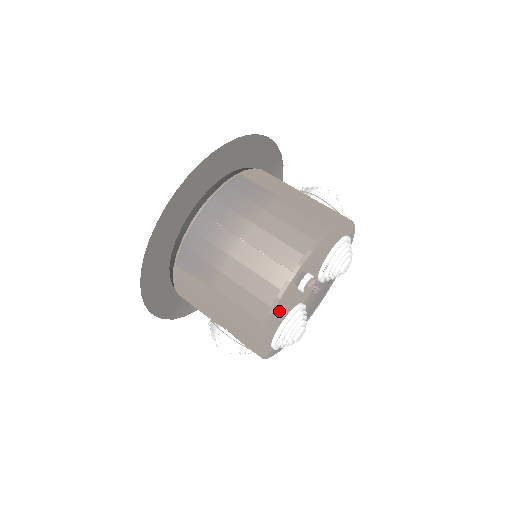
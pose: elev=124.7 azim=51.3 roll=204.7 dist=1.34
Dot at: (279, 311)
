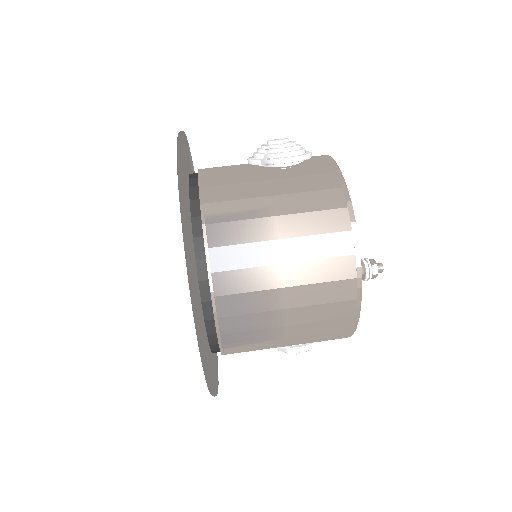
Dot at: occluded
